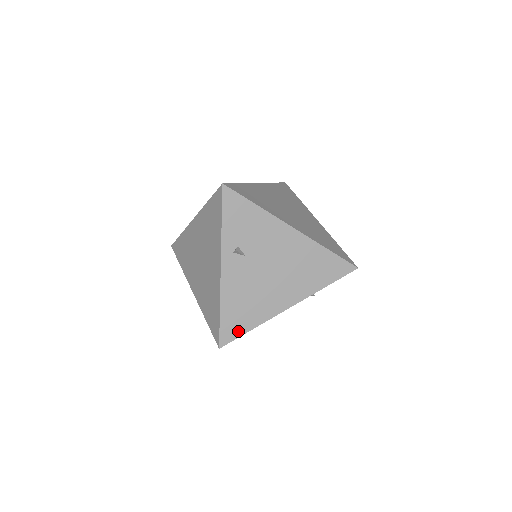
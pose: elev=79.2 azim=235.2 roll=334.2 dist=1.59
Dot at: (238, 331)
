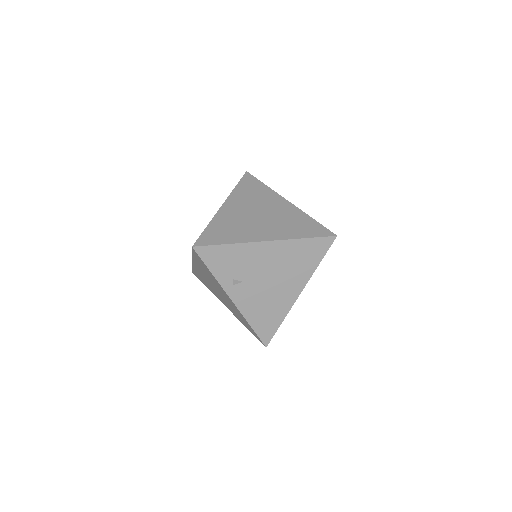
Dot at: (272, 330)
